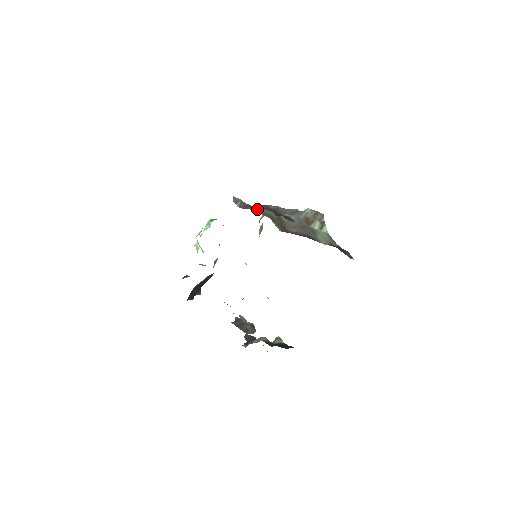
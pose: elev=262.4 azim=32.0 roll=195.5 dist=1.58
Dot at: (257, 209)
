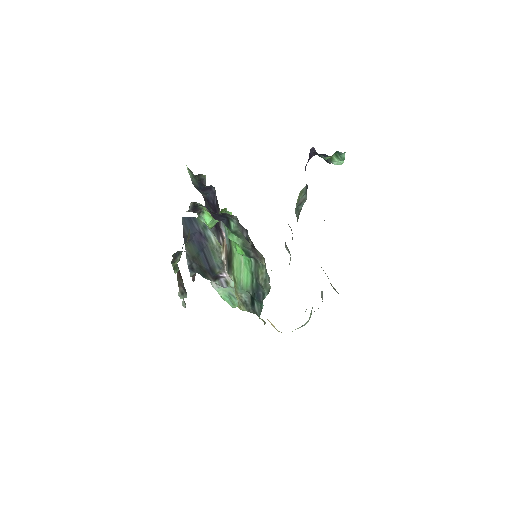
Dot at: occluded
